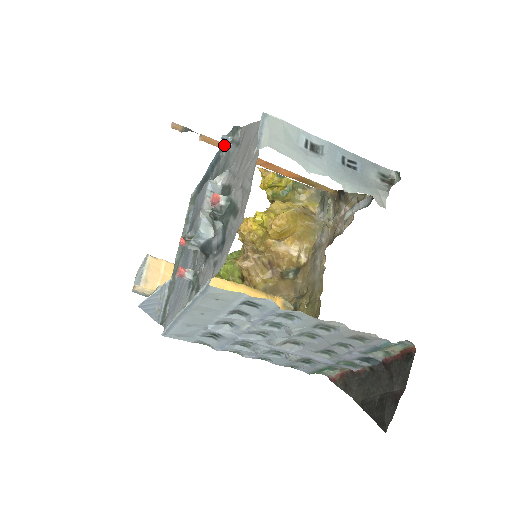
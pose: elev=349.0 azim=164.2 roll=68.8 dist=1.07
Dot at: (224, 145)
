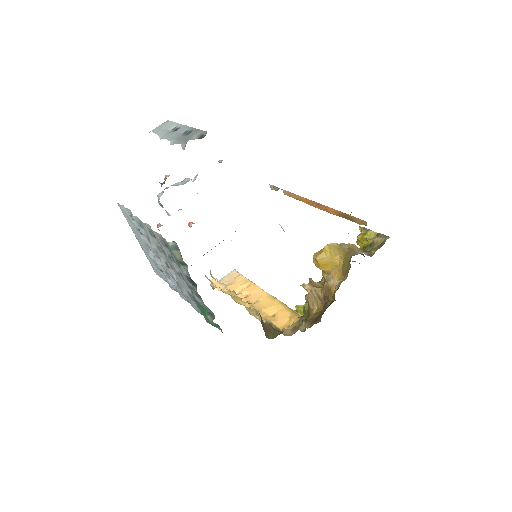
Dot at: occluded
